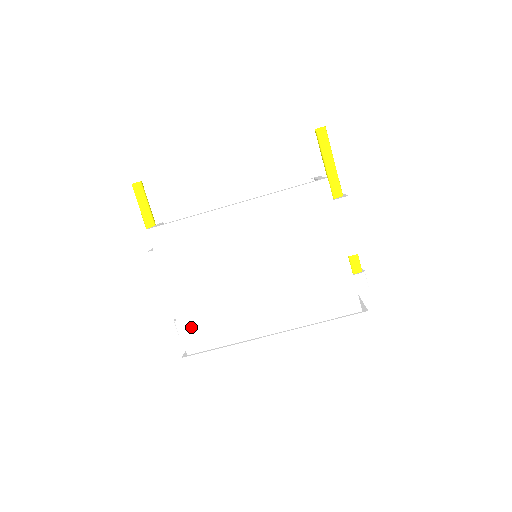
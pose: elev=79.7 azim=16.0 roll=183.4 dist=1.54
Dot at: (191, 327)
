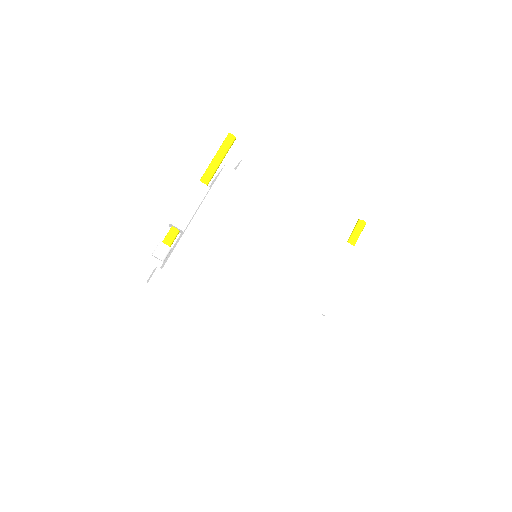
Dot at: (186, 252)
